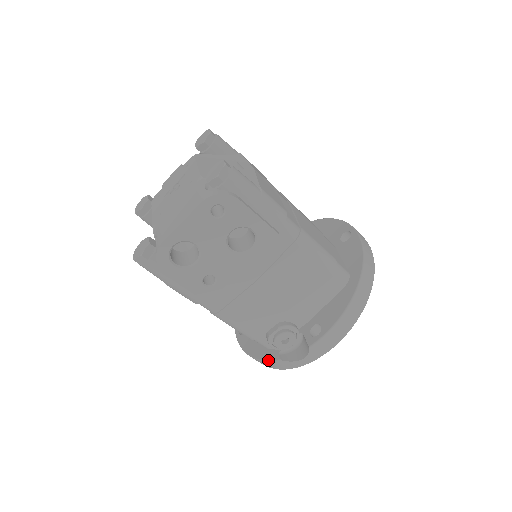
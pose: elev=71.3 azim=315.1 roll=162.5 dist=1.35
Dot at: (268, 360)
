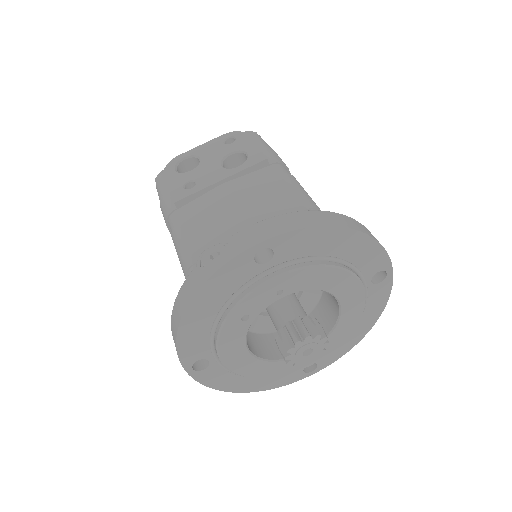
Dot at: (183, 285)
